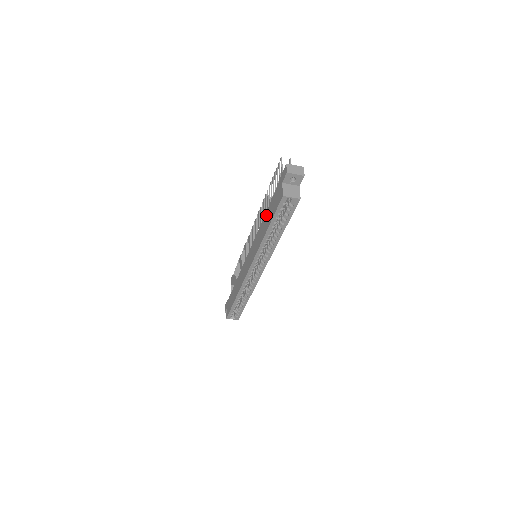
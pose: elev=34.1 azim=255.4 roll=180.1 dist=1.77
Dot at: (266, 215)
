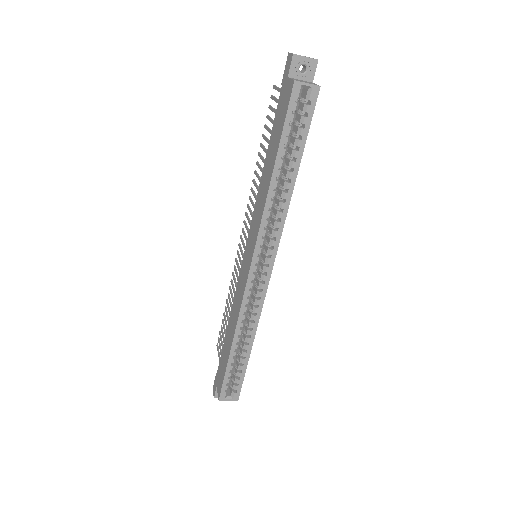
Dot at: (267, 158)
